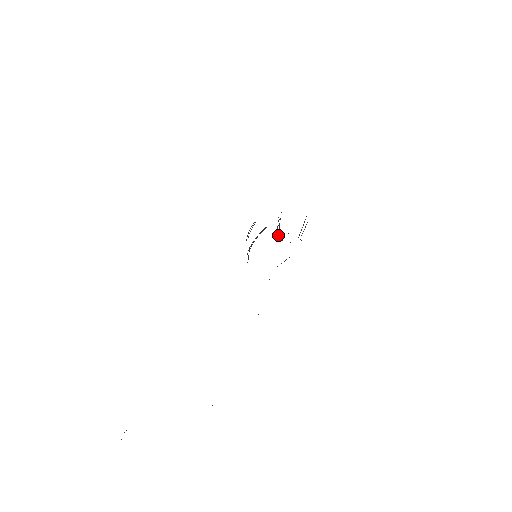
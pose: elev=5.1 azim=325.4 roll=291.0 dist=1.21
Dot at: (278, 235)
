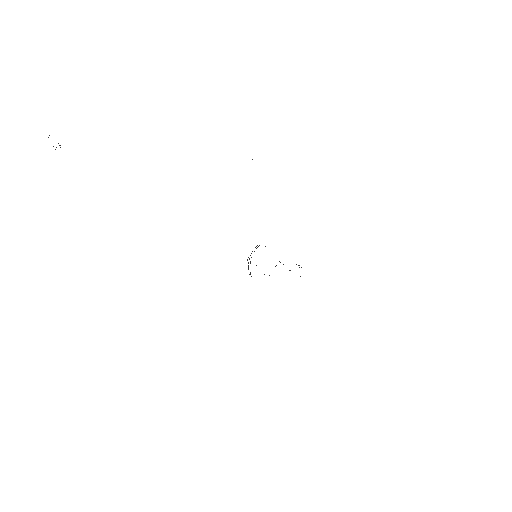
Dot at: (264, 274)
